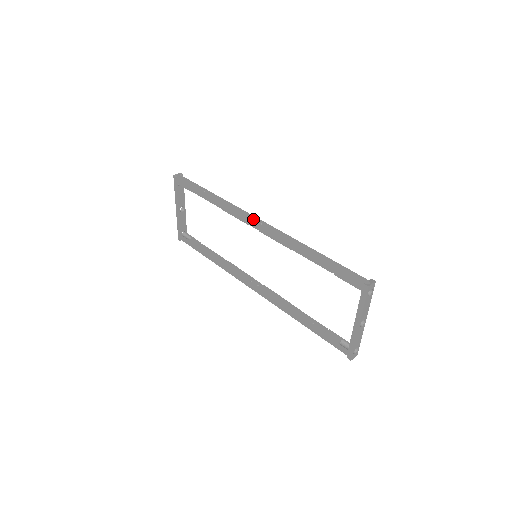
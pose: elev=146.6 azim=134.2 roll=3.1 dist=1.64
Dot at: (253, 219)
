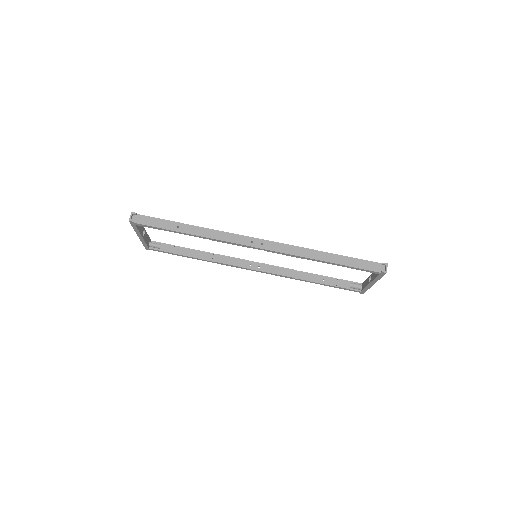
Dot at: (251, 241)
